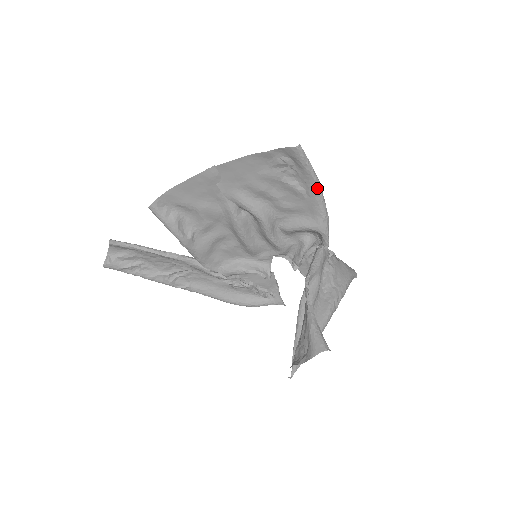
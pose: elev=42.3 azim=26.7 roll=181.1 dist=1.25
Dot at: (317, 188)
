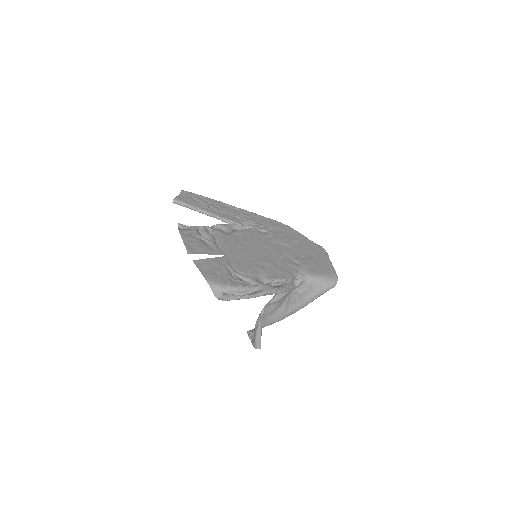
Dot at: (256, 296)
